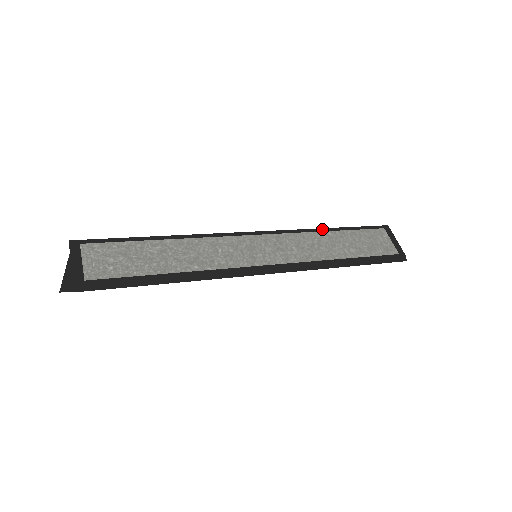
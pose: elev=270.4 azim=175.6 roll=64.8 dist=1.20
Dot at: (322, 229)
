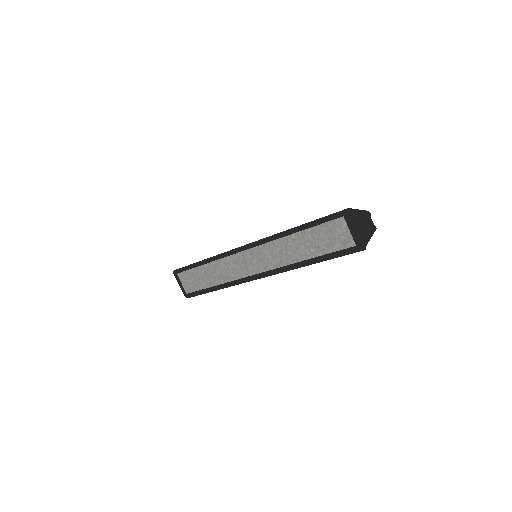
Dot at: (287, 234)
